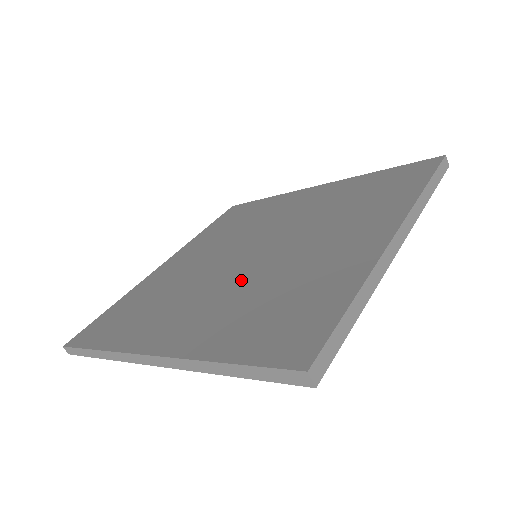
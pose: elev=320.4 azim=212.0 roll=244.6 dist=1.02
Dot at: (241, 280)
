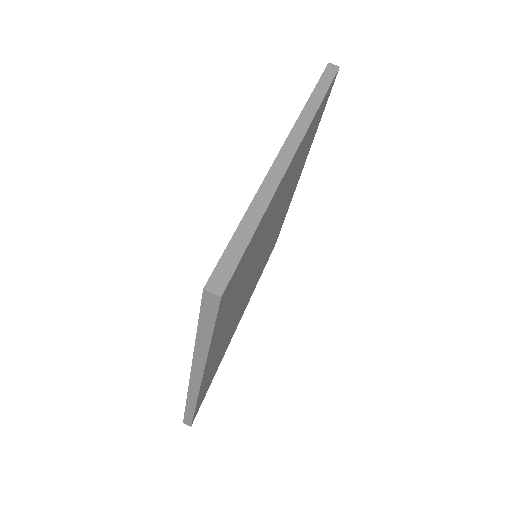
Dot at: occluded
